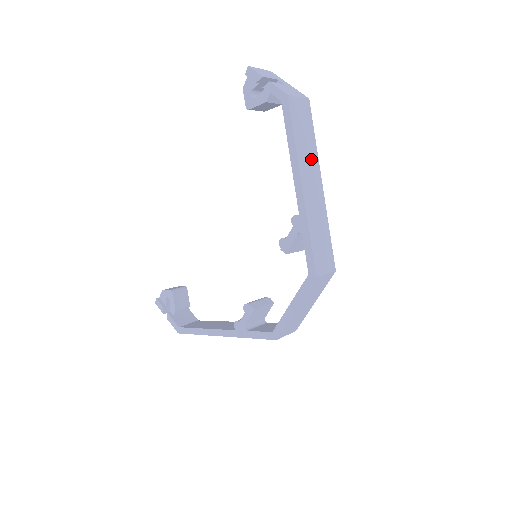
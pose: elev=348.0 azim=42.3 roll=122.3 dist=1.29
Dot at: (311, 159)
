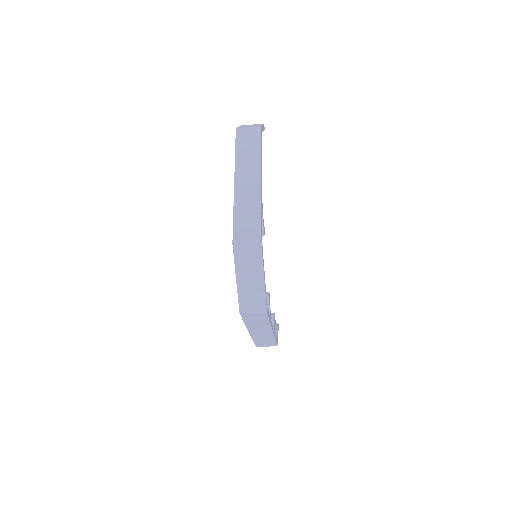
Dot at: (252, 164)
